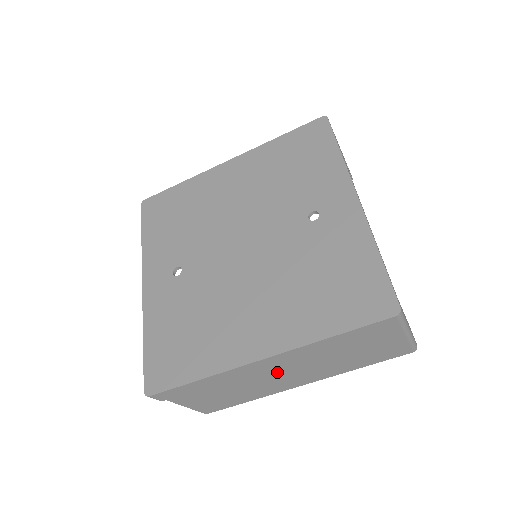
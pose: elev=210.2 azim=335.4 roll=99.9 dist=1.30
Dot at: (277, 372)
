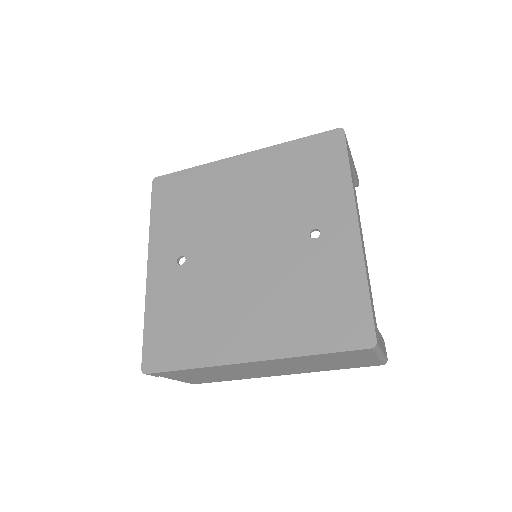
Dot at: (260, 368)
